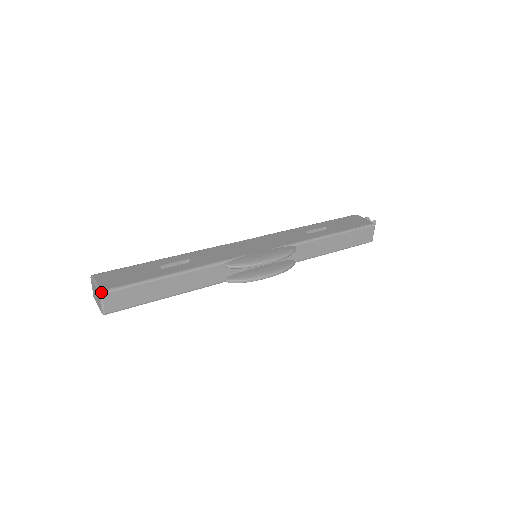
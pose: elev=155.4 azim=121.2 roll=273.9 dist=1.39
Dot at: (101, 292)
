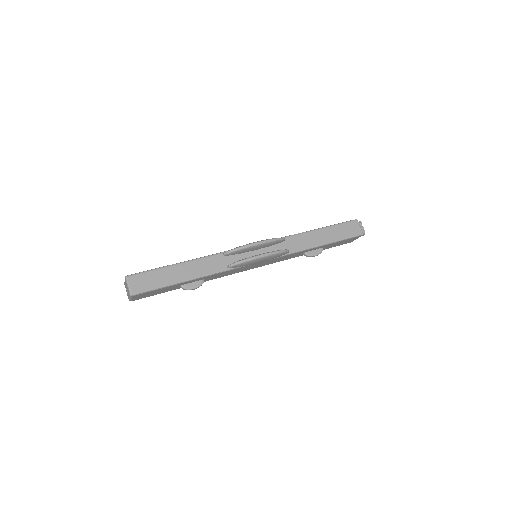
Dot at: (126, 276)
